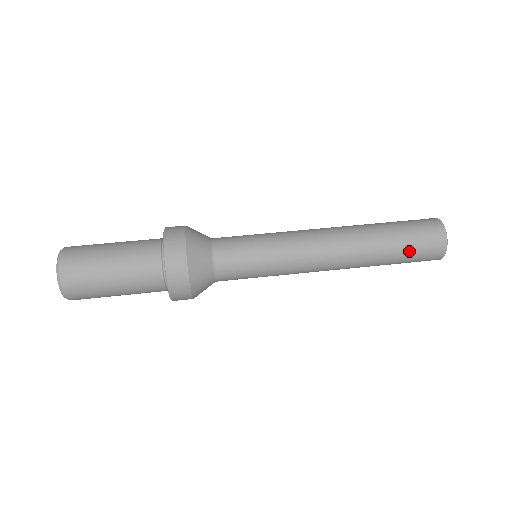
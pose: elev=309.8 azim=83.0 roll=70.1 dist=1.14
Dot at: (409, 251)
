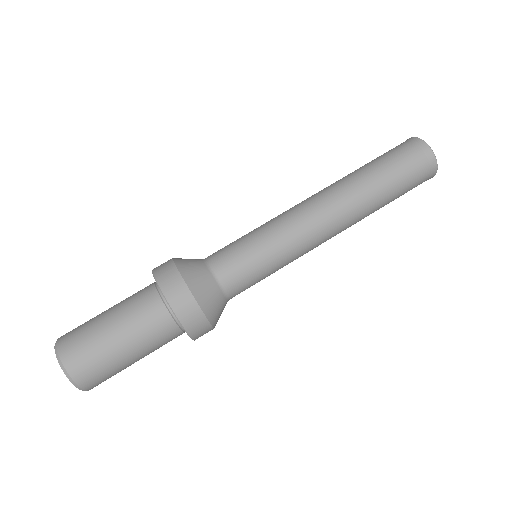
Dot at: (404, 190)
